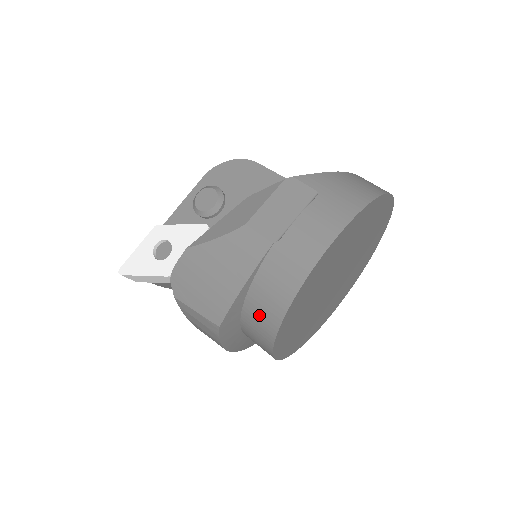
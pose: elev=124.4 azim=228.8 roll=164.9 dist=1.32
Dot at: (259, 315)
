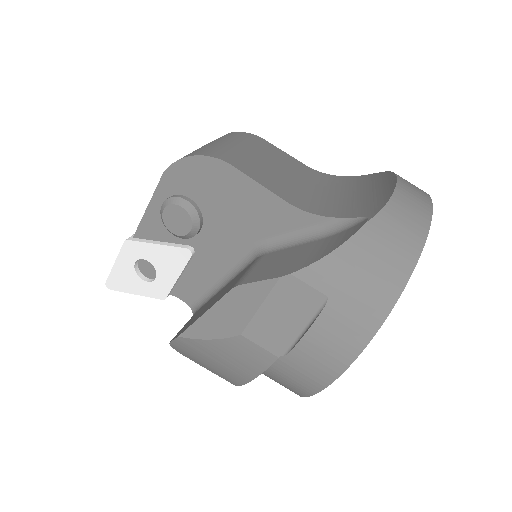
Dot at: occluded
